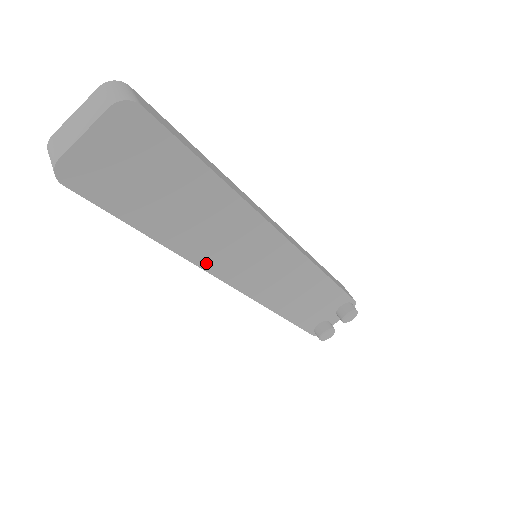
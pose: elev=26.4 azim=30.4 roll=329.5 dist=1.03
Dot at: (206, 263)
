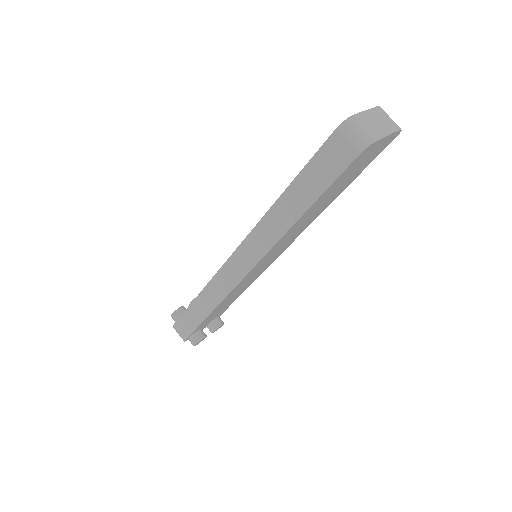
Dot at: (272, 249)
